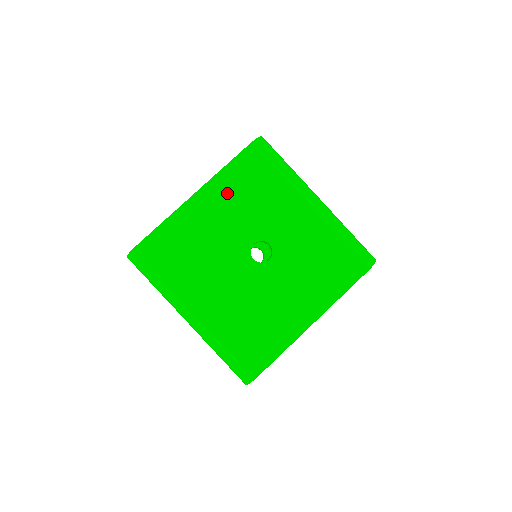
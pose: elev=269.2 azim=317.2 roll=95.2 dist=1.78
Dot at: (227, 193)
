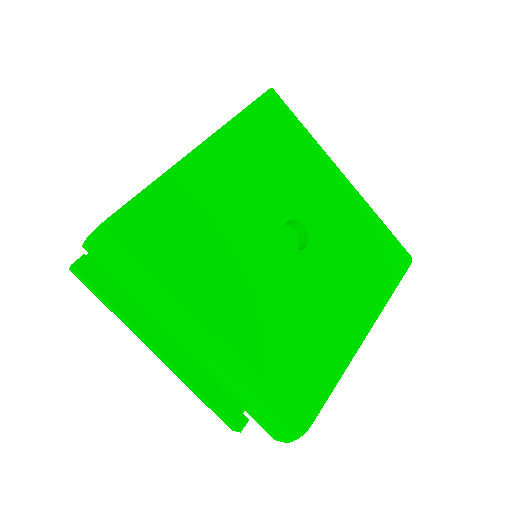
Dot at: (244, 150)
